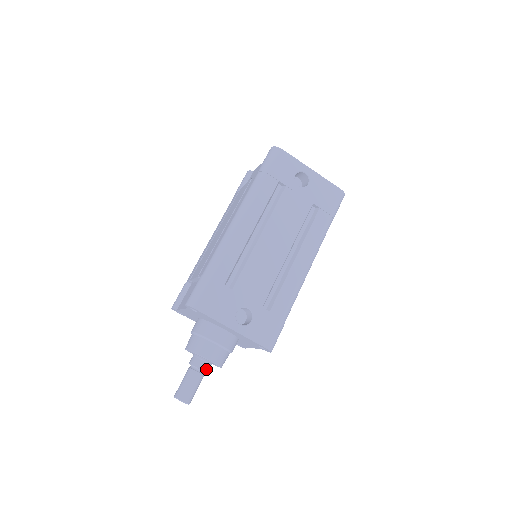
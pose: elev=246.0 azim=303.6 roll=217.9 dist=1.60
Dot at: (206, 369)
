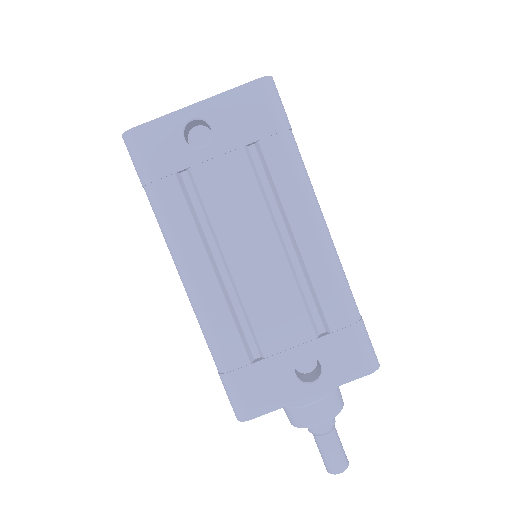
Dot at: (329, 425)
